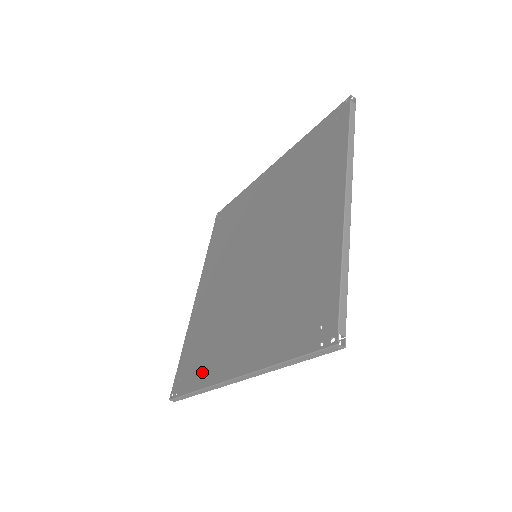
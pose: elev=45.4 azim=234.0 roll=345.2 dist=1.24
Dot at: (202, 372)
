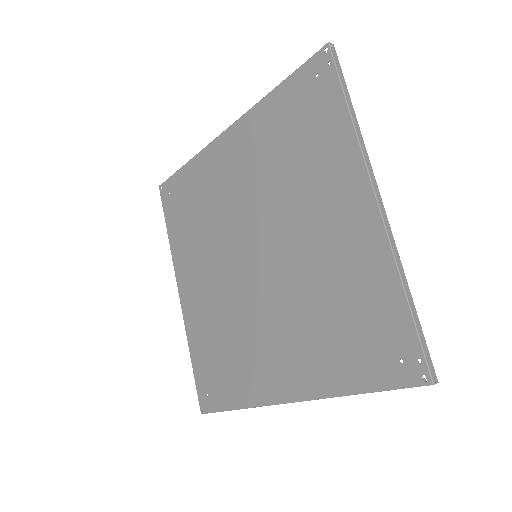
Dot at: (177, 235)
